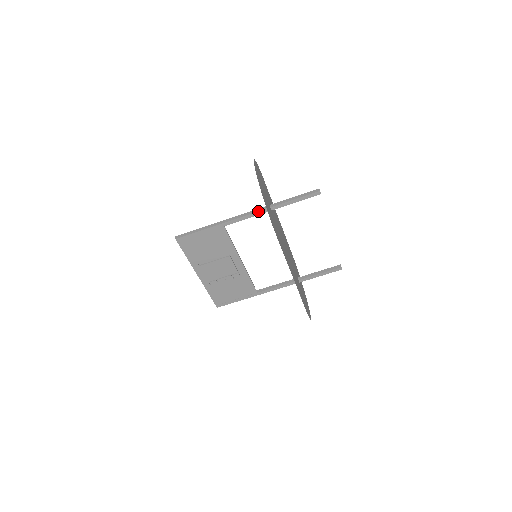
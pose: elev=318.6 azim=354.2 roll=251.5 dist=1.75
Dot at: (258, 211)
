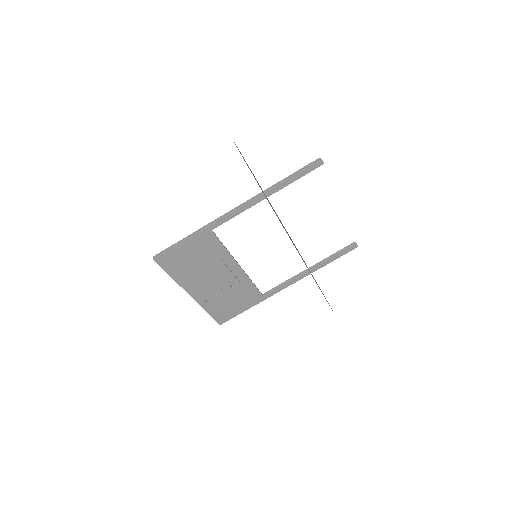
Dot at: (250, 202)
